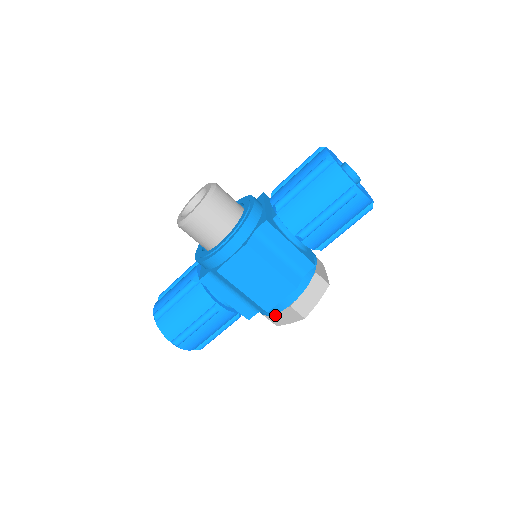
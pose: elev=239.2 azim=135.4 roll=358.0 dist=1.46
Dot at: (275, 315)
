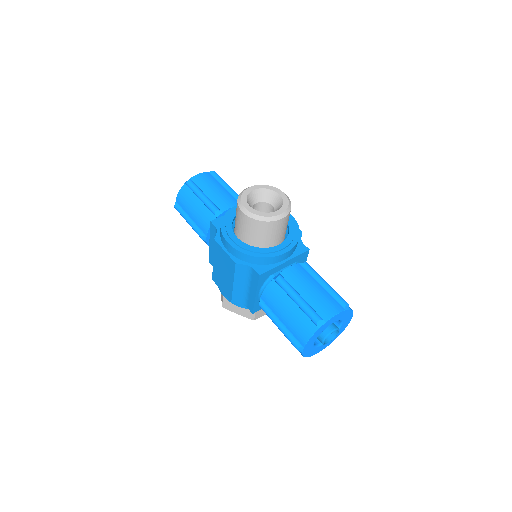
Dot at: occluded
